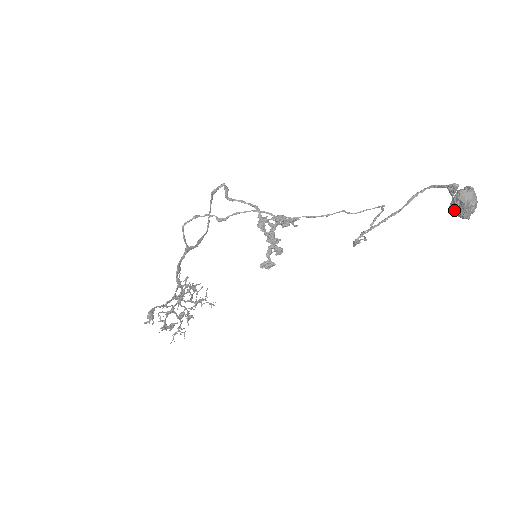
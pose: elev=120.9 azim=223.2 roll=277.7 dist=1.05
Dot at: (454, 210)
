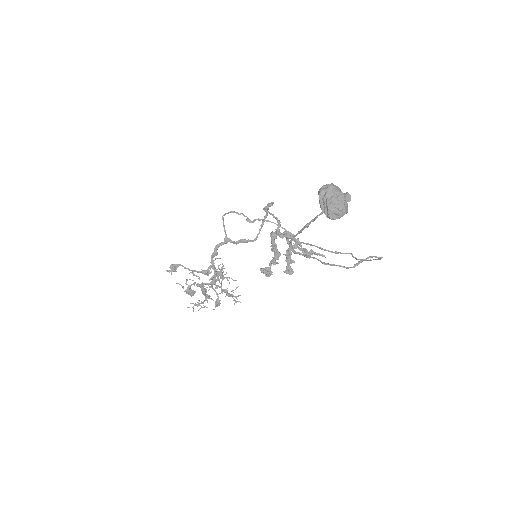
Dot at: (320, 206)
